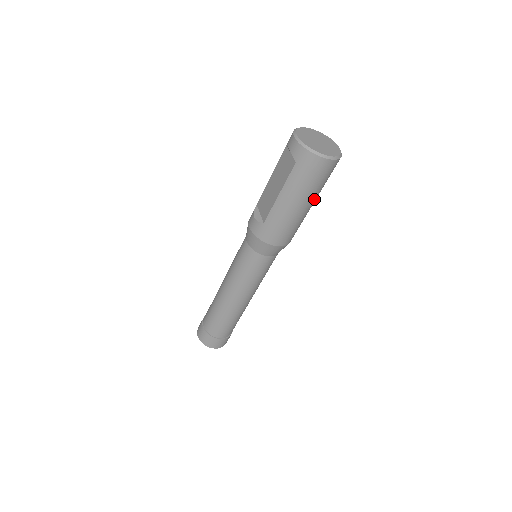
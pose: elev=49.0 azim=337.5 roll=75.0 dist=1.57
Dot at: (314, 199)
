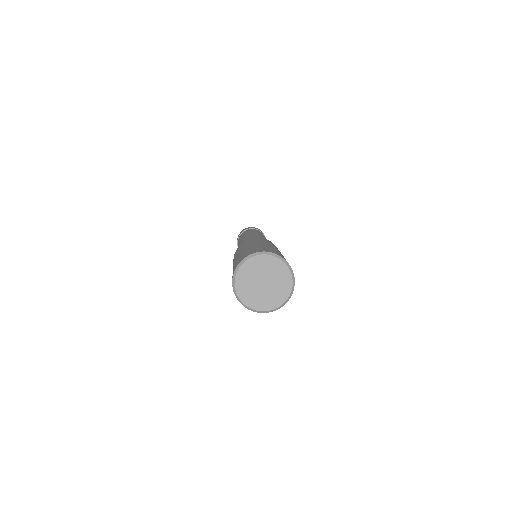
Dot at: occluded
